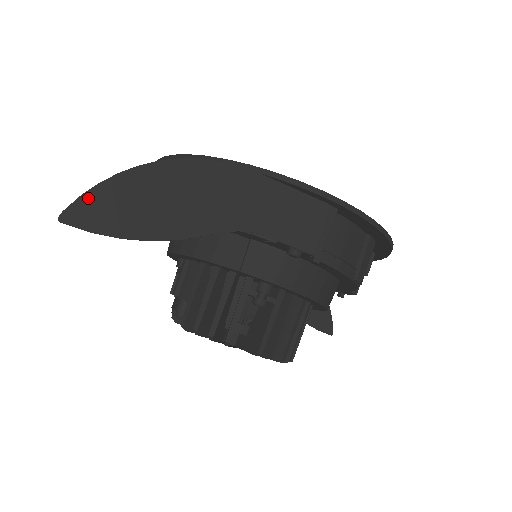
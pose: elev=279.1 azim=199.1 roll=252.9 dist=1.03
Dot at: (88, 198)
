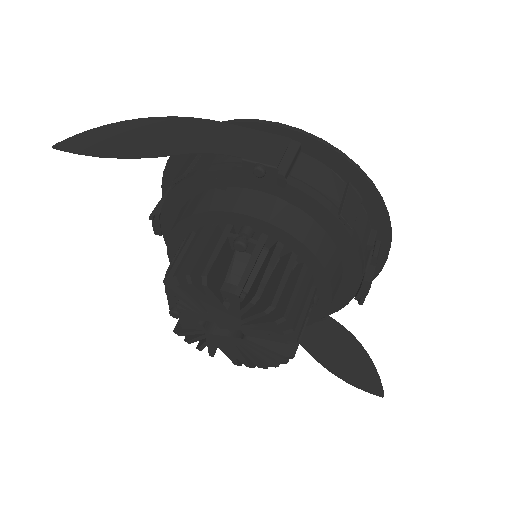
Dot at: (80, 136)
